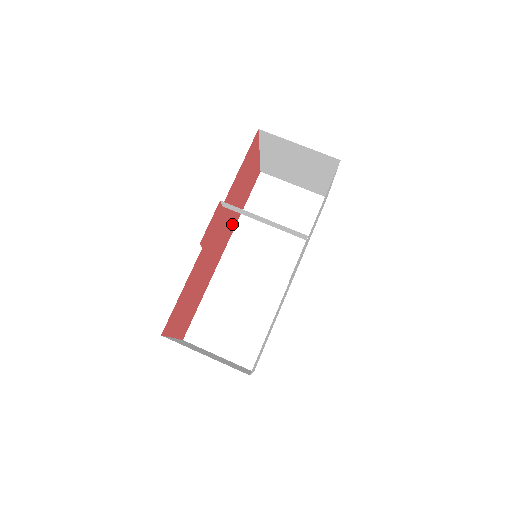
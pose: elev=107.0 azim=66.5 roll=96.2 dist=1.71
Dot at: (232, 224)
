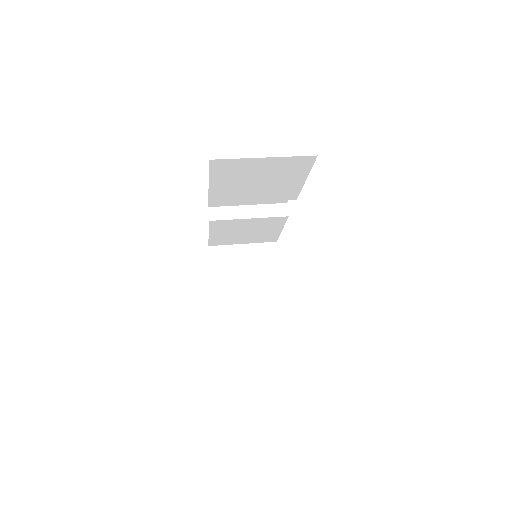
Dot at: occluded
